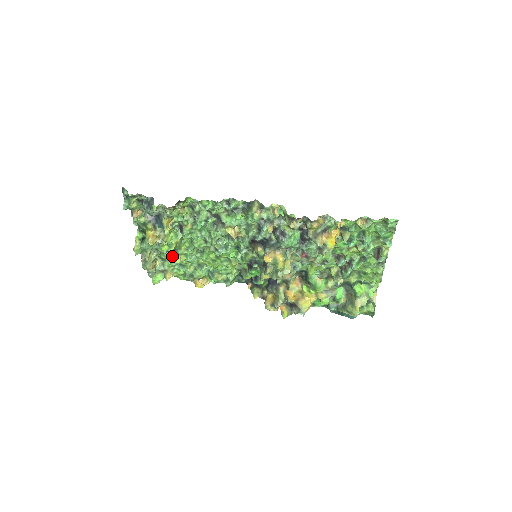
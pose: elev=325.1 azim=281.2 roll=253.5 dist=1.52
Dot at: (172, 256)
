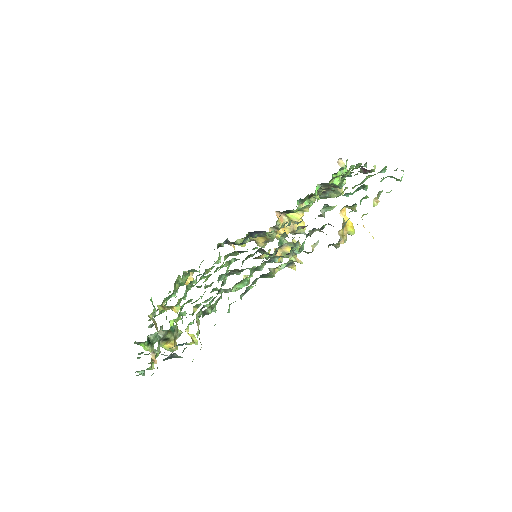
Dot at: occluded
